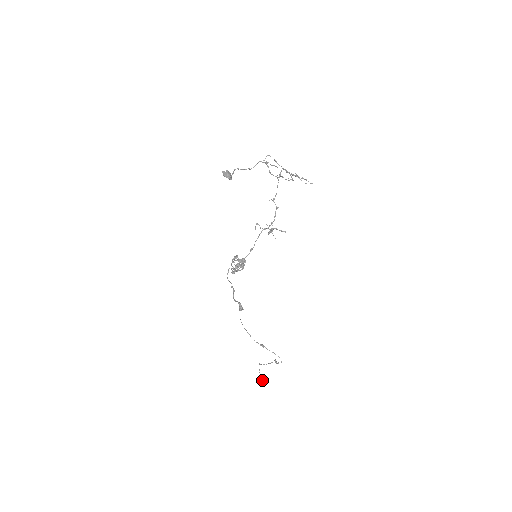
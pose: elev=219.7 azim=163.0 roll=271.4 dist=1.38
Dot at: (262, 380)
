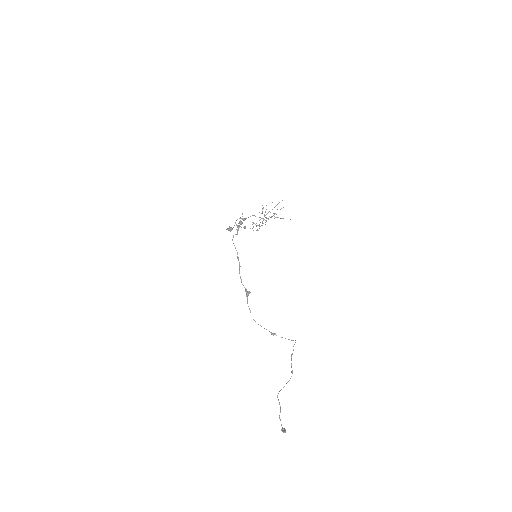
Dot at: (285, 429)
